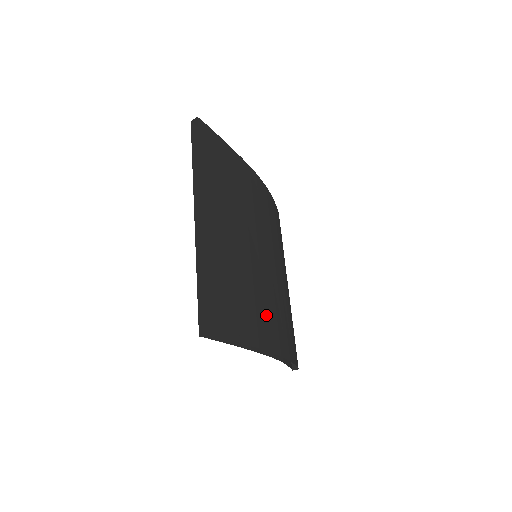
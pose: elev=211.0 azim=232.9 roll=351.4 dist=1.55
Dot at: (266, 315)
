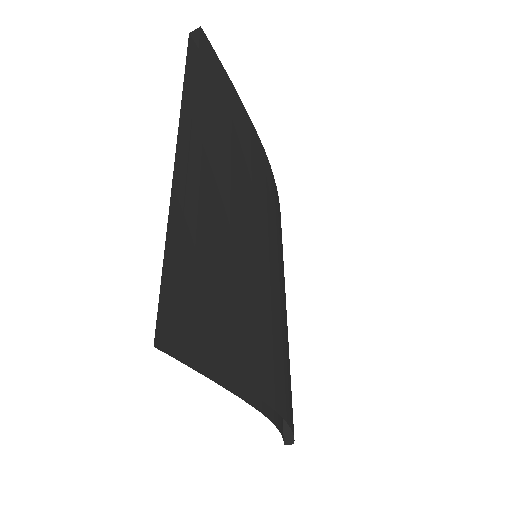
Dot at: (266, 343)
